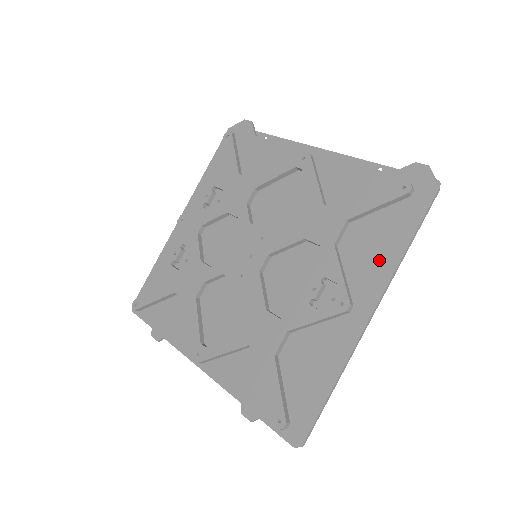
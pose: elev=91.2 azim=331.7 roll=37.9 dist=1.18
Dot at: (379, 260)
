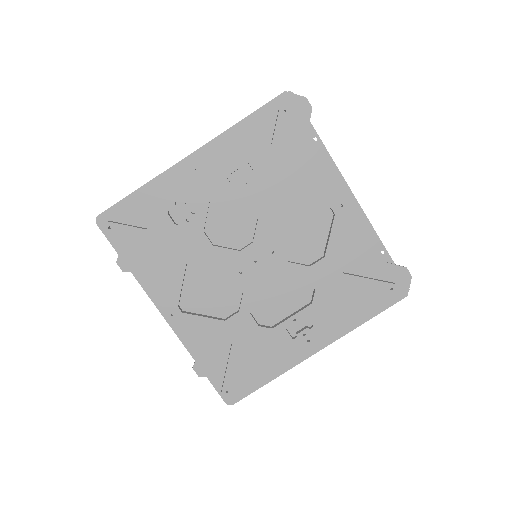
Dot at: (344, 319)
